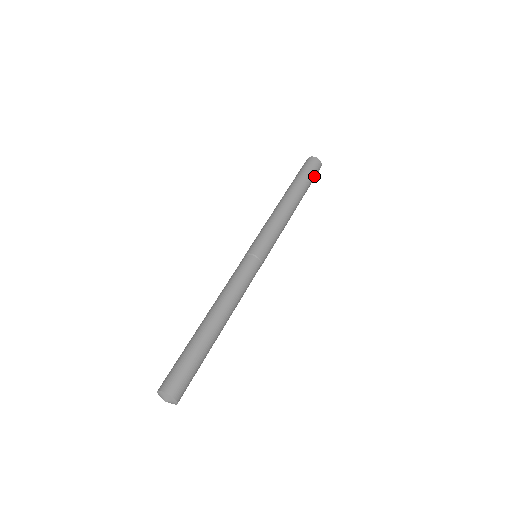
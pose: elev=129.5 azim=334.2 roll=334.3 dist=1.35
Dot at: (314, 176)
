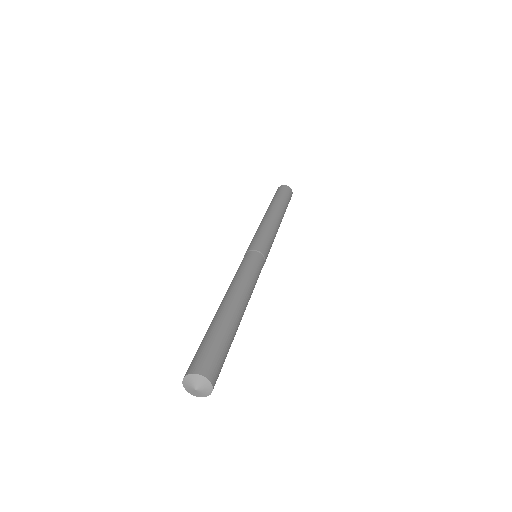
Dot at: occluded
